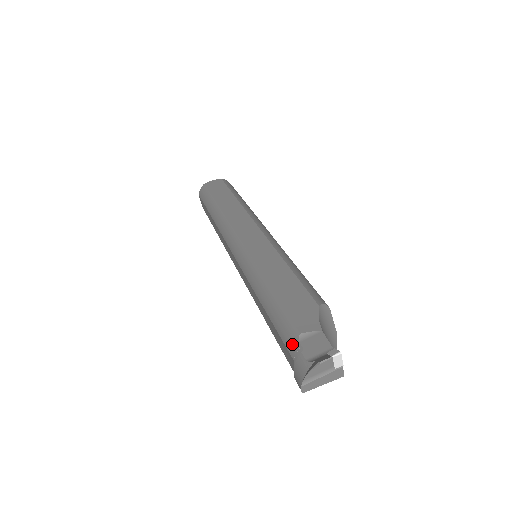
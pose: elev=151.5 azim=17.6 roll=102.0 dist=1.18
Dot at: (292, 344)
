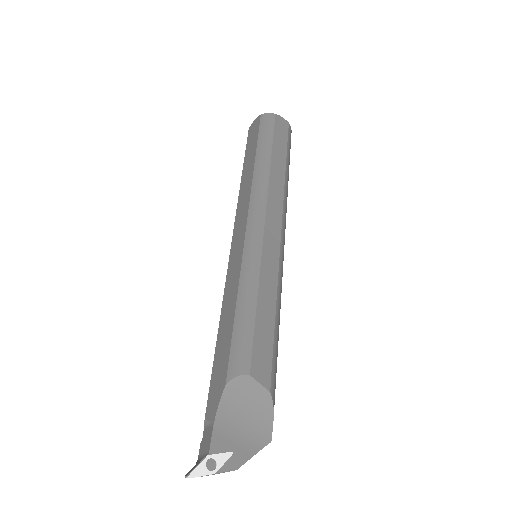
Dot at: occluded
